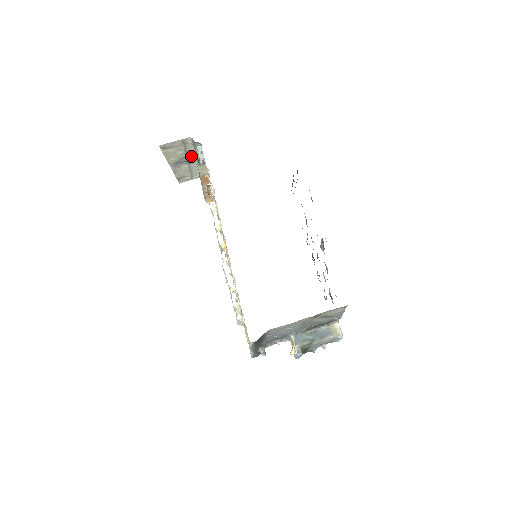
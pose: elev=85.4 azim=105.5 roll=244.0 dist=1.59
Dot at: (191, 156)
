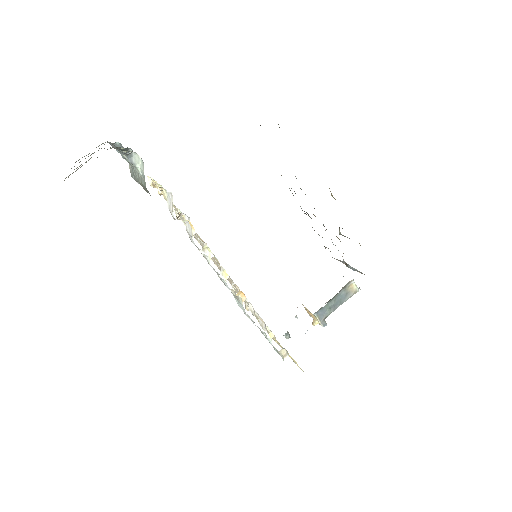
Dot at: occluded
